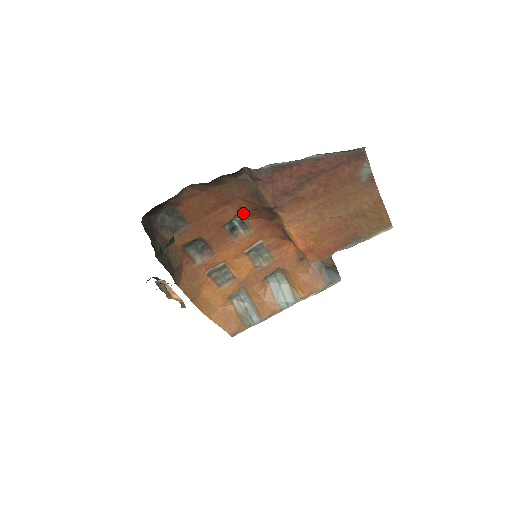
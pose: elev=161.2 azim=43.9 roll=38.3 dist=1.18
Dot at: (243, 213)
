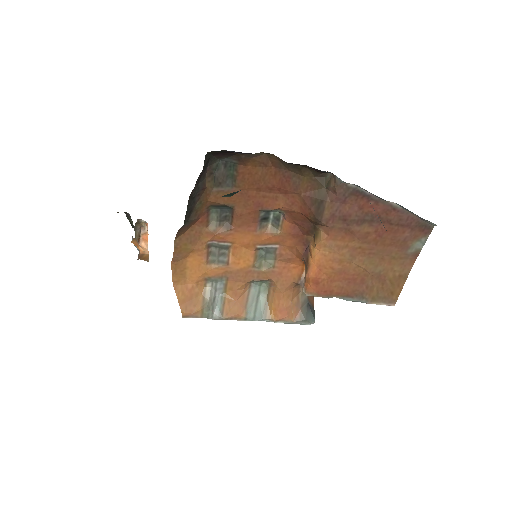
Dot at: (289, 211)
